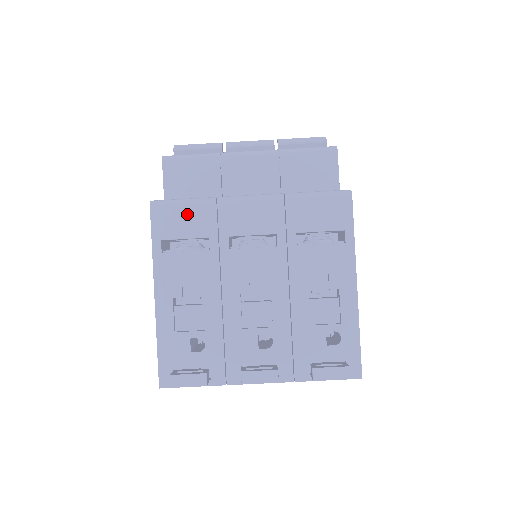
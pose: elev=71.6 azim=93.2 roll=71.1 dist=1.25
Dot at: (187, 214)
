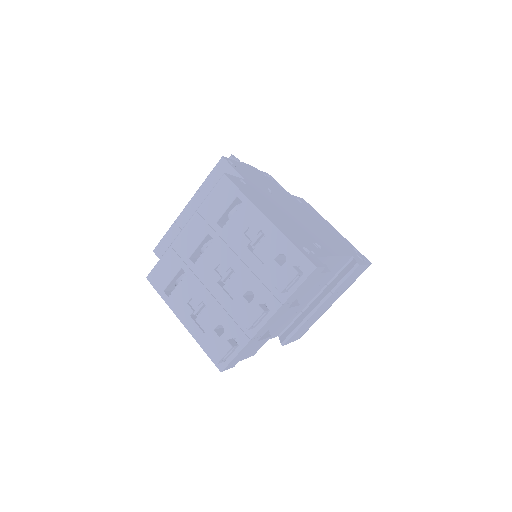
Dot at: (164, 266)
